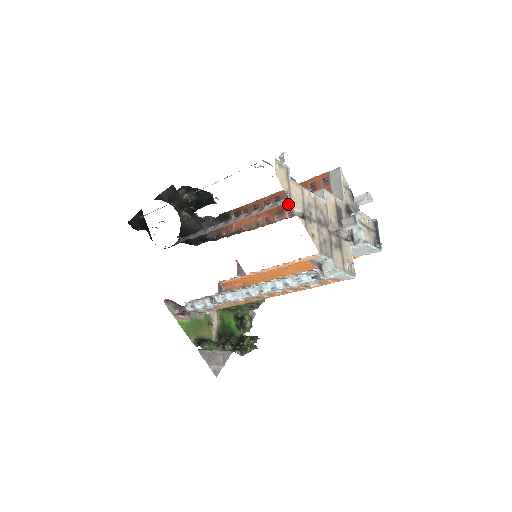
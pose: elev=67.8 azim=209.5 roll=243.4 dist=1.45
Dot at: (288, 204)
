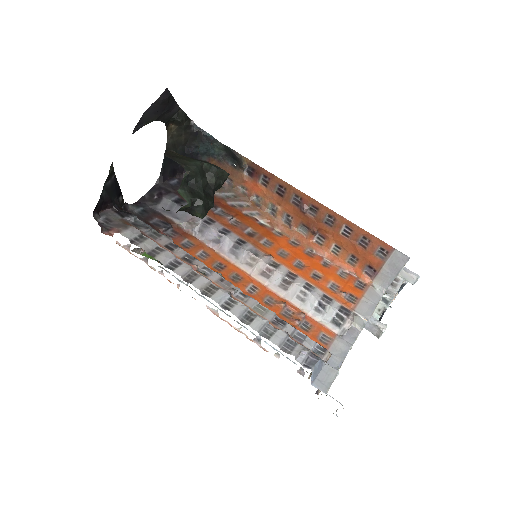
Dot at: (323, 230)
